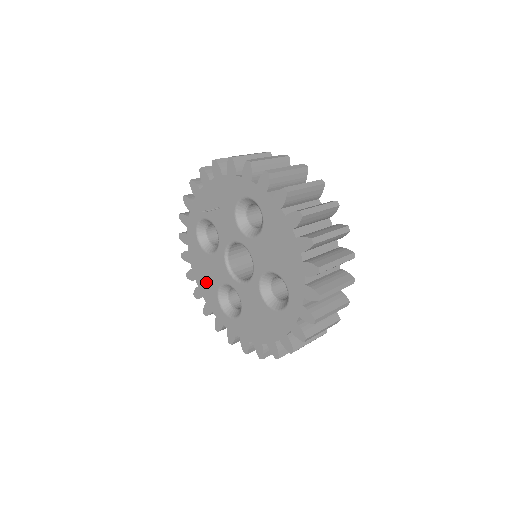
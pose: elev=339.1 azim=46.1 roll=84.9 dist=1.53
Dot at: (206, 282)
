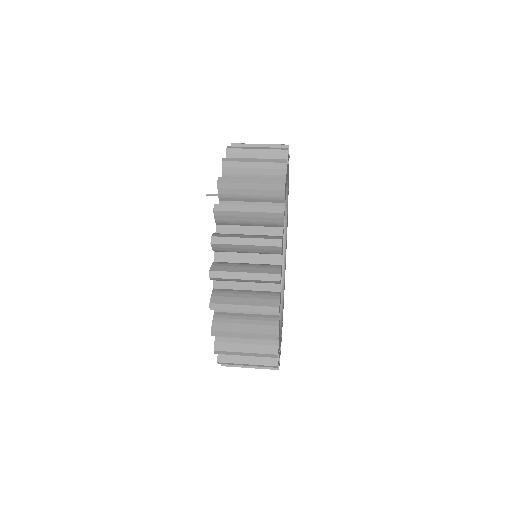
Dot at: occluded
